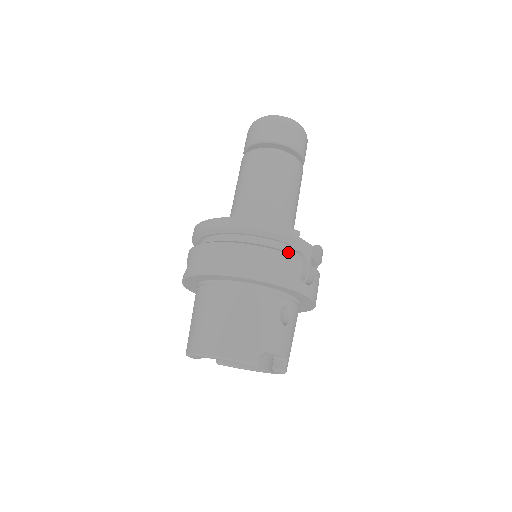
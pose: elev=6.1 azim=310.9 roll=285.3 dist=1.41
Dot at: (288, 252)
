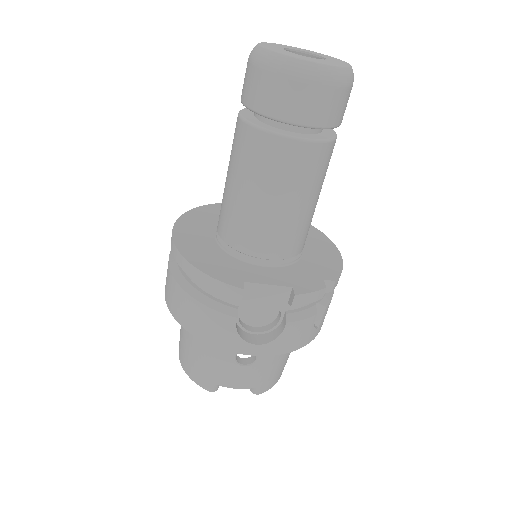
Dot at: (232, 307)
